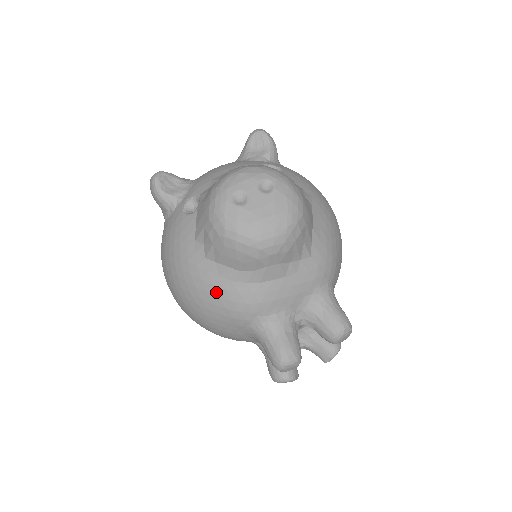
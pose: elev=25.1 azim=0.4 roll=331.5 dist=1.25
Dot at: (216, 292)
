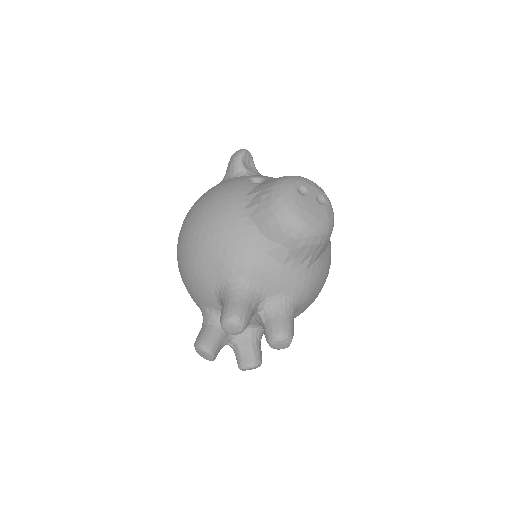
Dot at: (231, 236)
